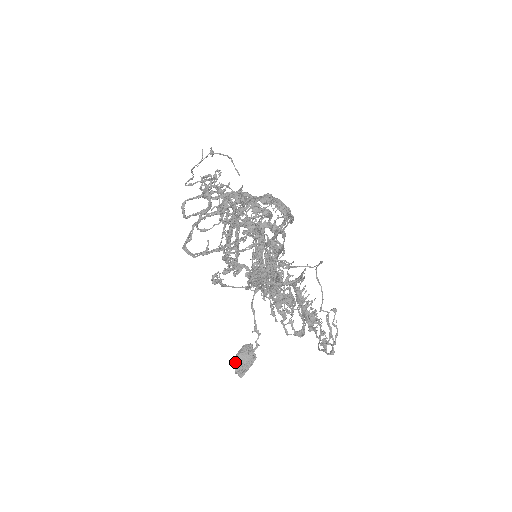
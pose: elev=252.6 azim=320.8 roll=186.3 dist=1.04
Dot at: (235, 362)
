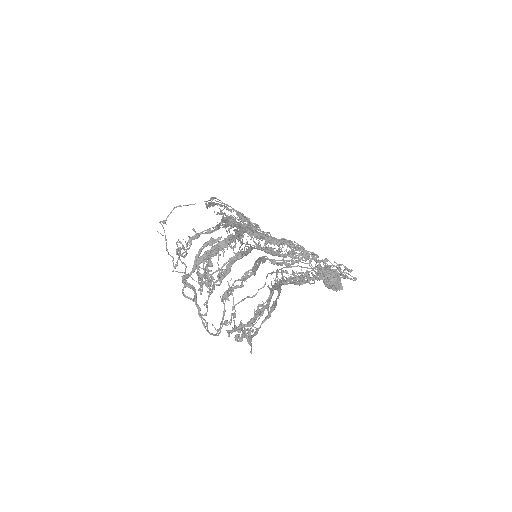
Dot at: (328, 288)
